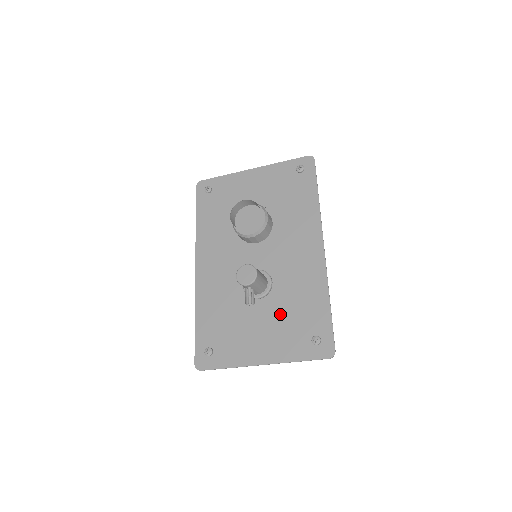
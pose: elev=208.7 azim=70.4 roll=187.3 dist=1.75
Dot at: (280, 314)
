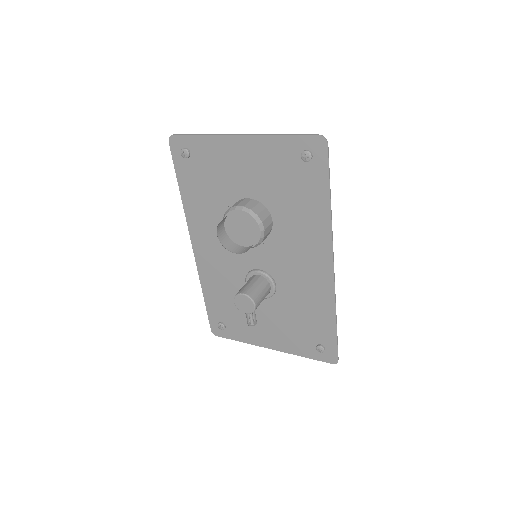
Dot at: (285, 316)
